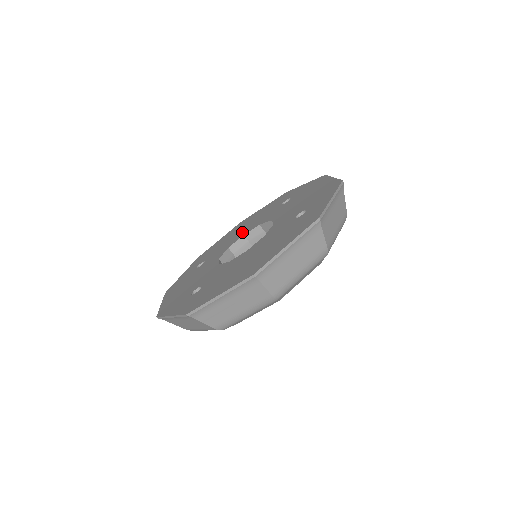
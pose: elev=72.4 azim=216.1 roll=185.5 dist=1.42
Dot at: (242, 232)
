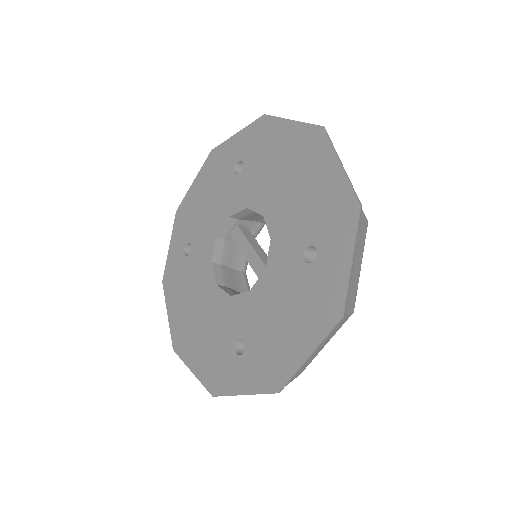
Dot at: (273, 199)
